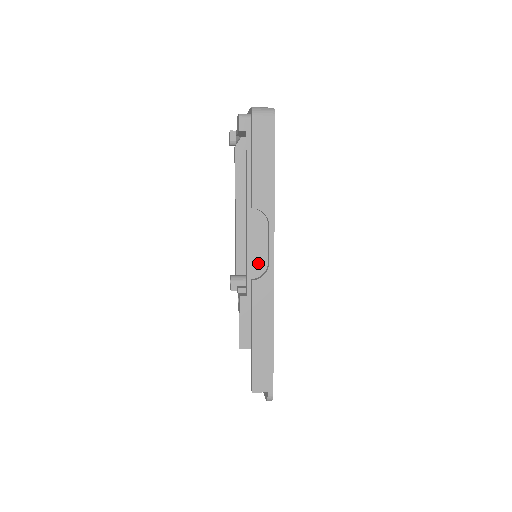
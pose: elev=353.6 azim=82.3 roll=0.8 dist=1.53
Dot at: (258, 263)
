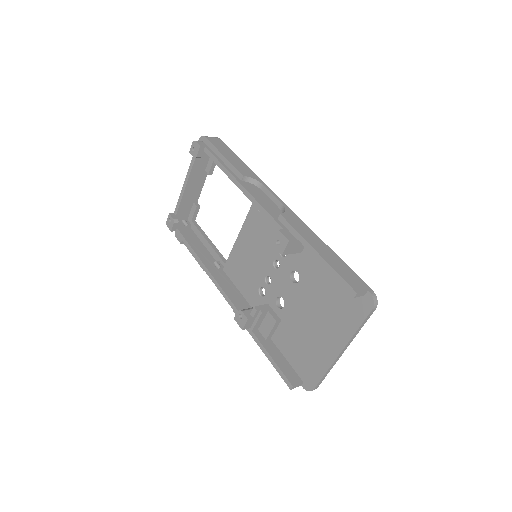
Dot at: (273, 210)
